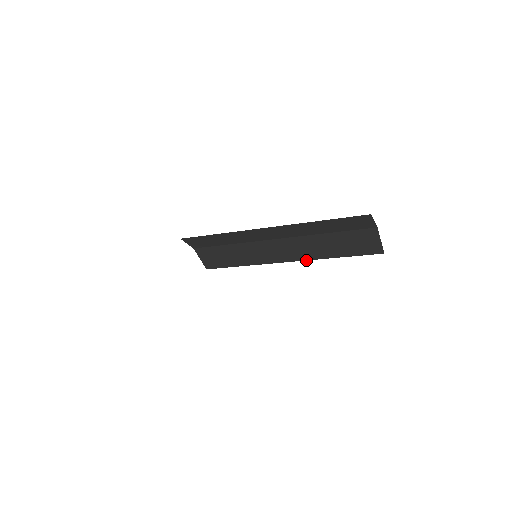
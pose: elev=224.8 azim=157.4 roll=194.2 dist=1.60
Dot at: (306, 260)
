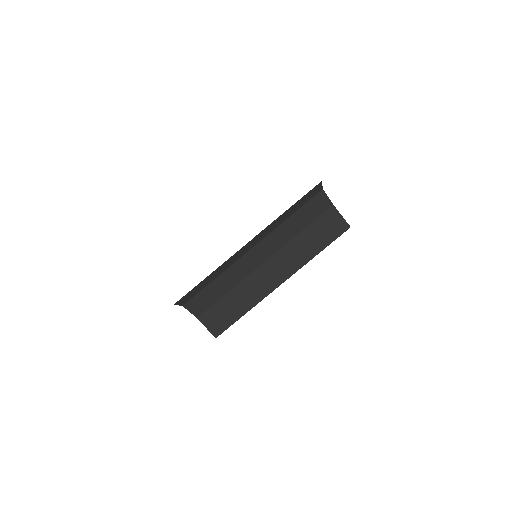
Dot at: occluded
